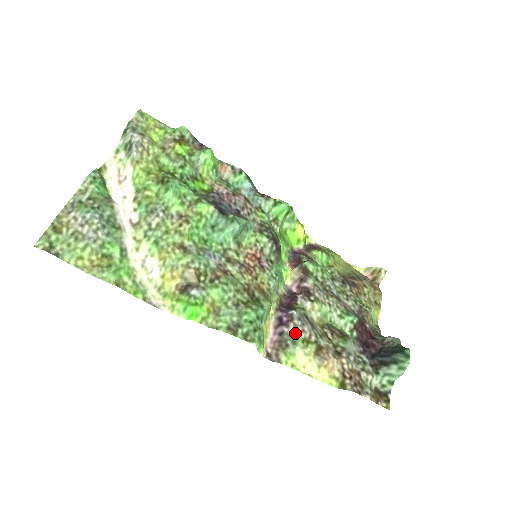
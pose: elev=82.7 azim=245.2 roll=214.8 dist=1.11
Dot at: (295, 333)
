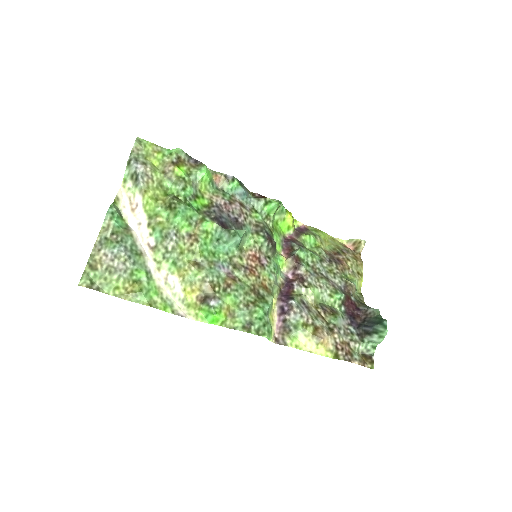
Dot at: (295, 319)
